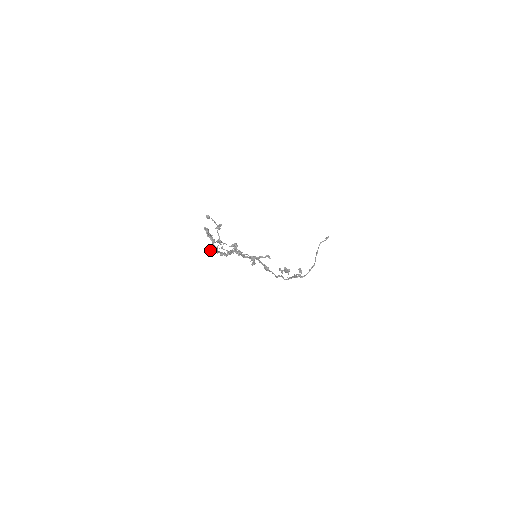
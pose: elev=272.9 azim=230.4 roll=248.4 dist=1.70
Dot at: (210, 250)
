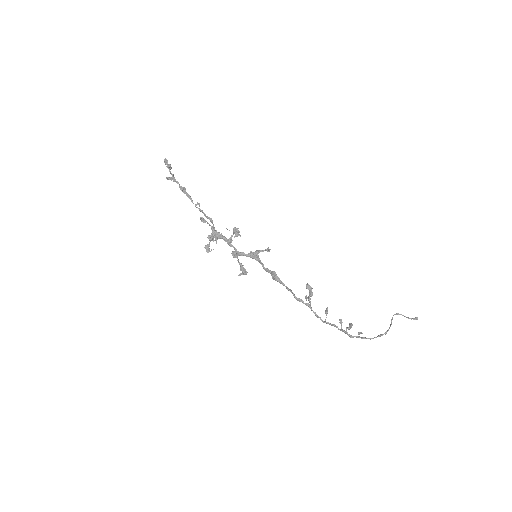
Dot at: (167, 177)
